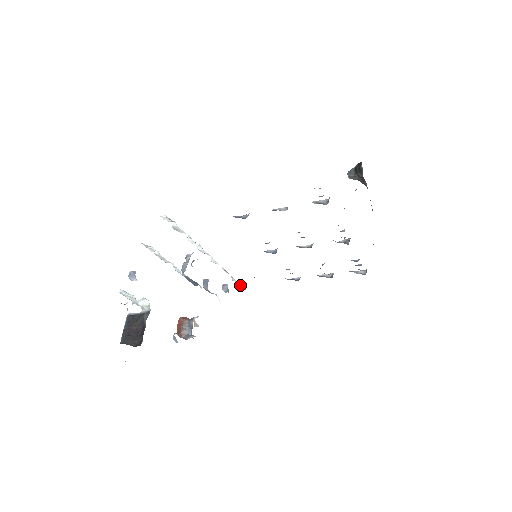
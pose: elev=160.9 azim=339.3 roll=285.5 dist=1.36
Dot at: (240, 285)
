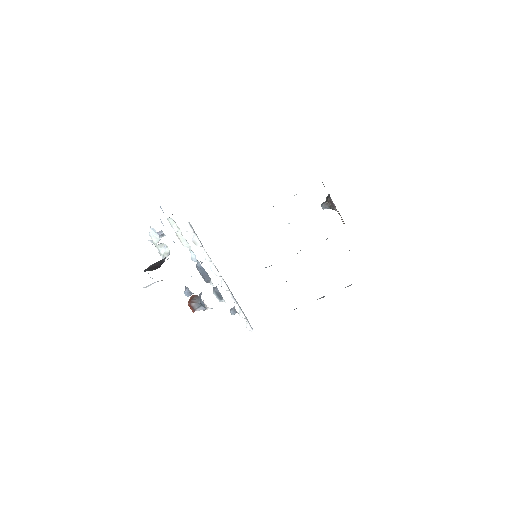
Dot at: (247, 324)
